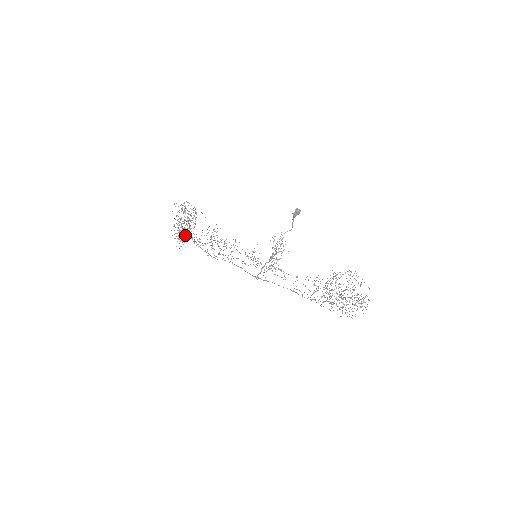
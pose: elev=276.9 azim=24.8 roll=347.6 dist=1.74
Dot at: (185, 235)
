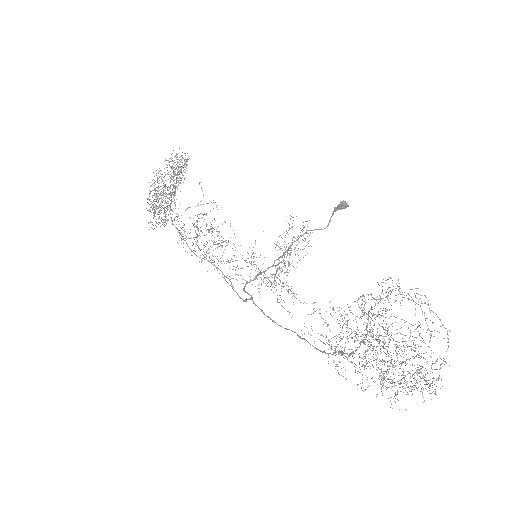
Dot at: occluded
